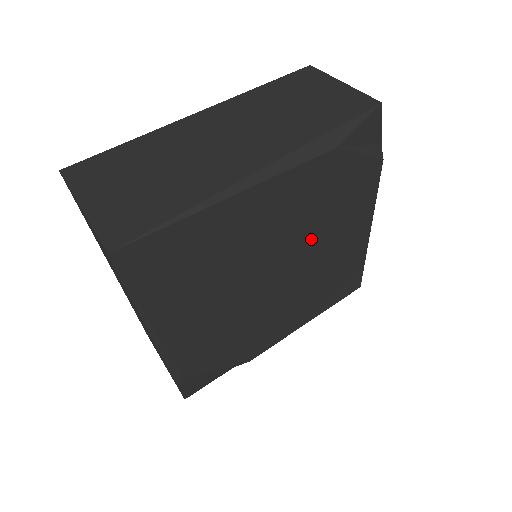
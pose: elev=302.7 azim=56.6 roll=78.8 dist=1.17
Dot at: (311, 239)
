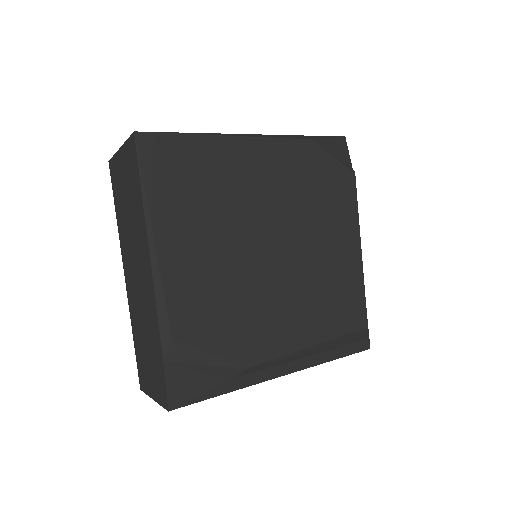
Dot at: (302, 222)
